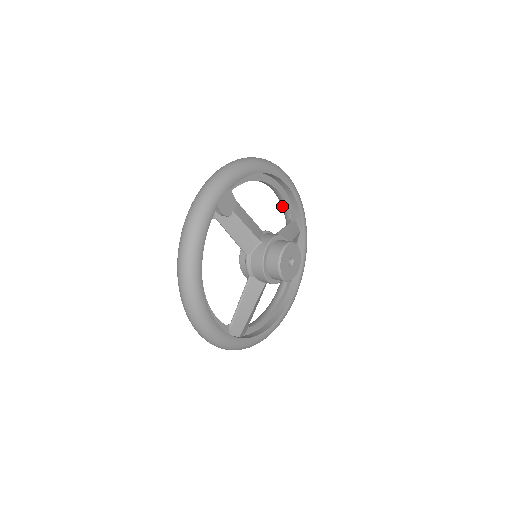
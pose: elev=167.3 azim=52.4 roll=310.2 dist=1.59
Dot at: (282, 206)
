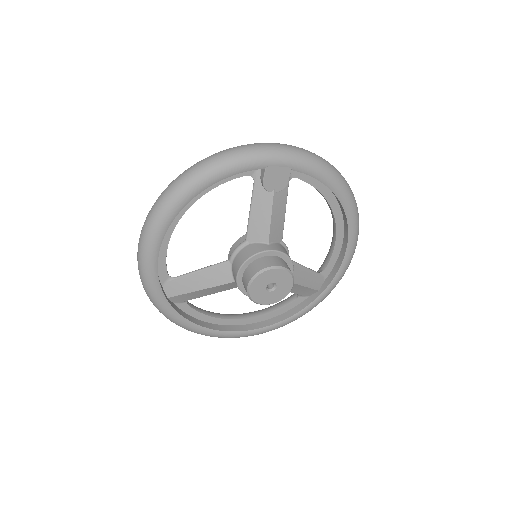
Dot at: (328, 253)
